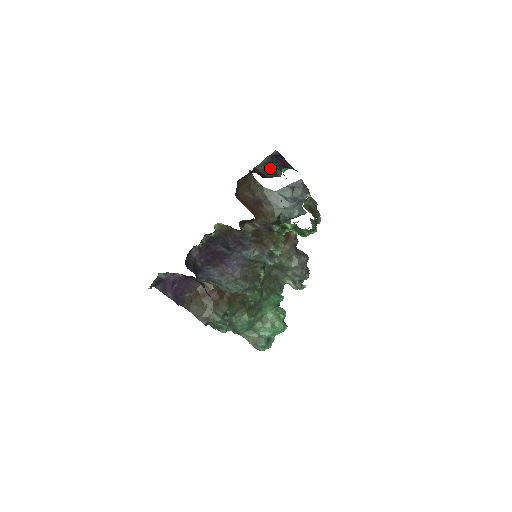
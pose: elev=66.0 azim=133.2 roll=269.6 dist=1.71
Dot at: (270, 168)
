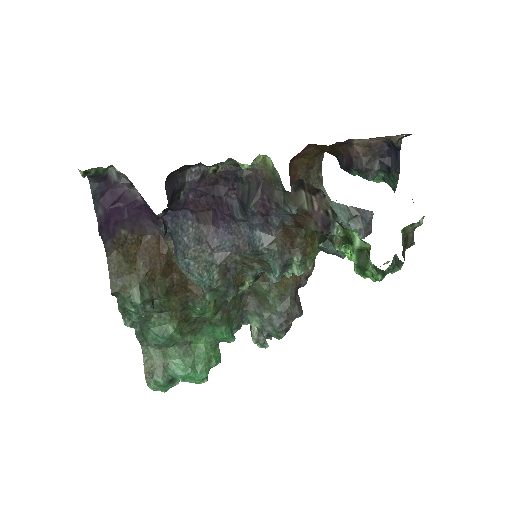
Dot at: (369, 158)
